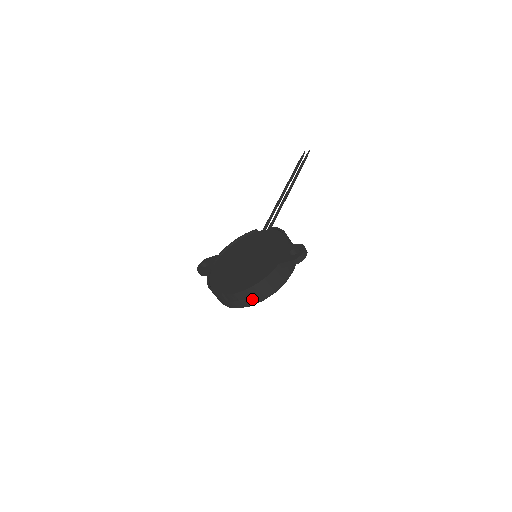
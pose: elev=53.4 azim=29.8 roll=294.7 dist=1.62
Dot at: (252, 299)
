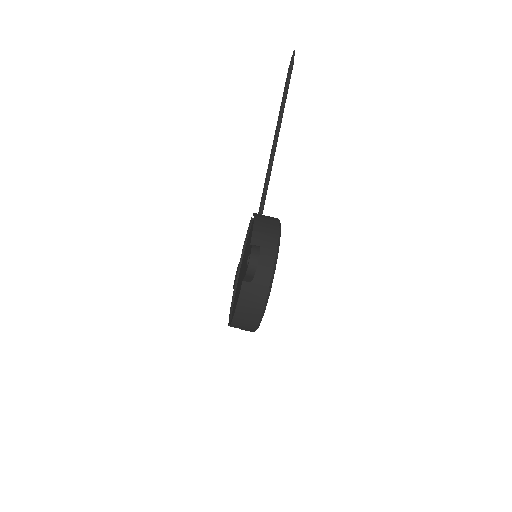
Dot at: (248, 325)
